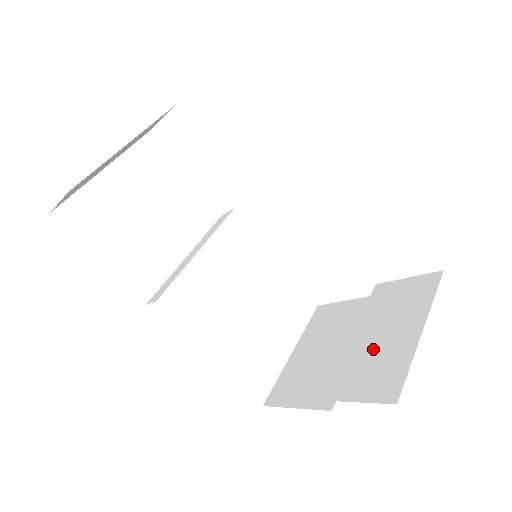
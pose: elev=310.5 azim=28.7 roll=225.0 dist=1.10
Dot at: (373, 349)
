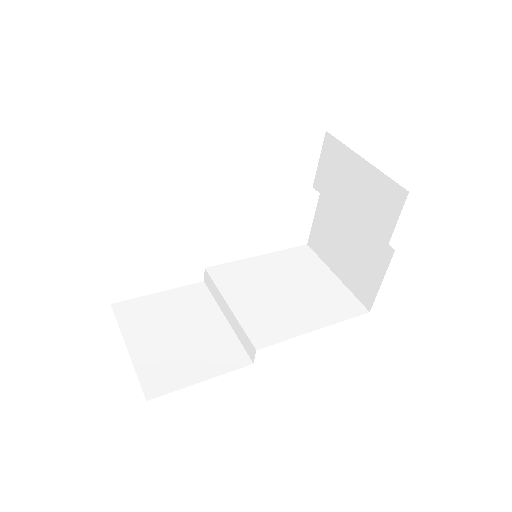
Dot at: (362, 201)
